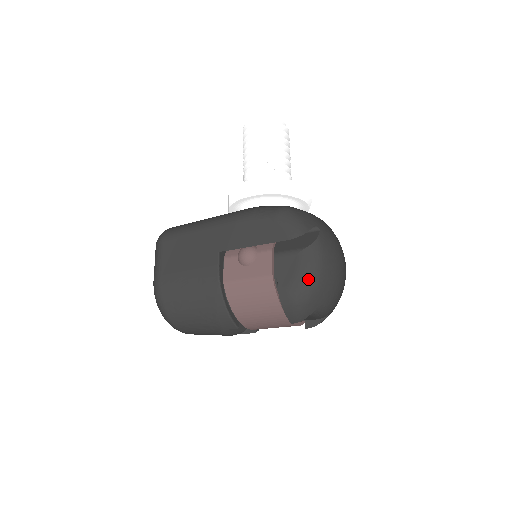
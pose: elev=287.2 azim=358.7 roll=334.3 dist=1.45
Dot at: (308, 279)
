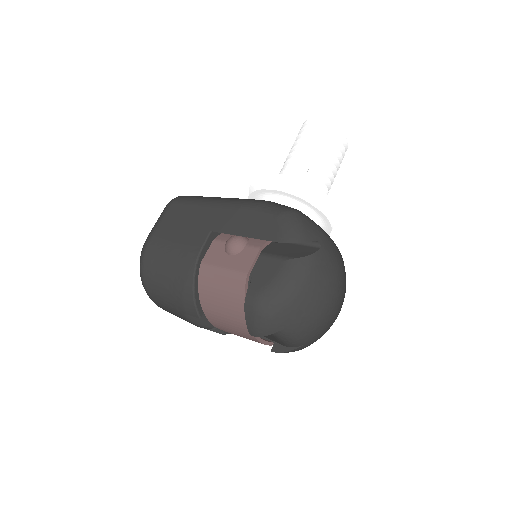
Dot at: (282, 292)
